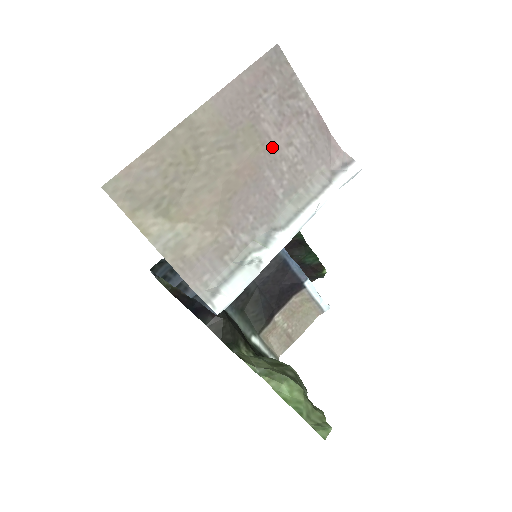
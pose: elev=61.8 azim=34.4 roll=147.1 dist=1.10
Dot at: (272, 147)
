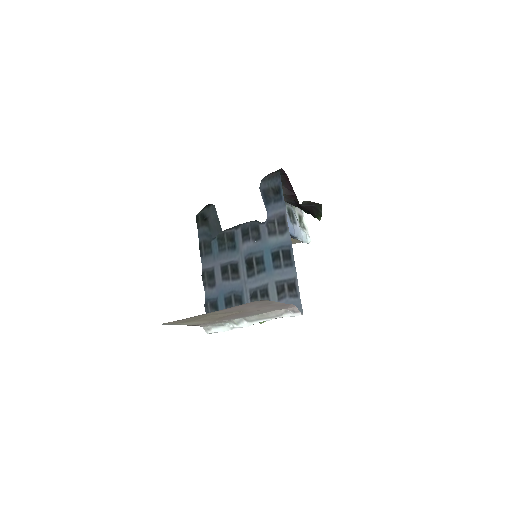
Dot at: (251, 311)
